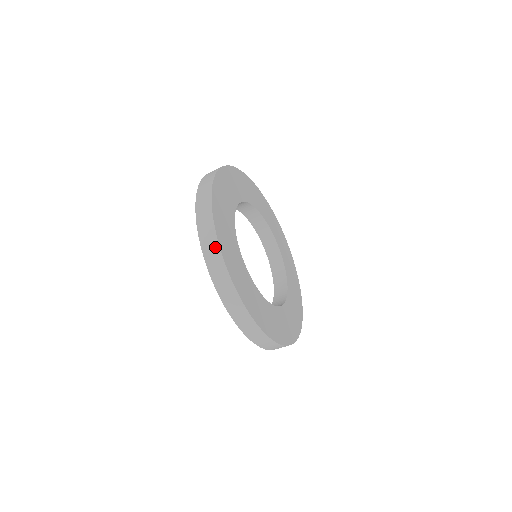
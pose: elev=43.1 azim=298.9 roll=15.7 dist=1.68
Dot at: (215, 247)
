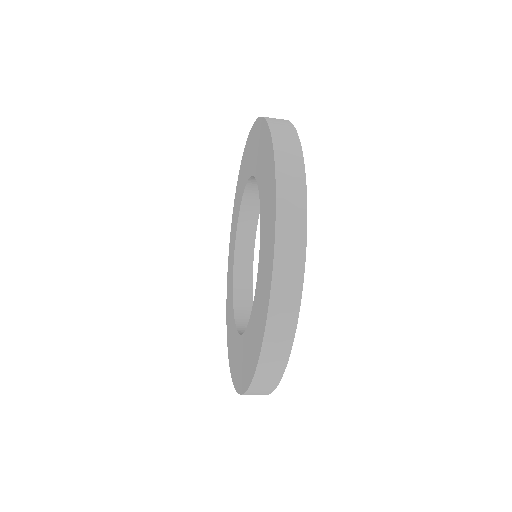
Dot at: (290, 325)
